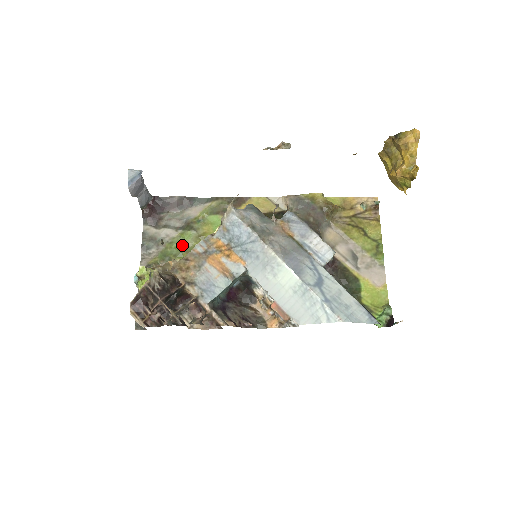
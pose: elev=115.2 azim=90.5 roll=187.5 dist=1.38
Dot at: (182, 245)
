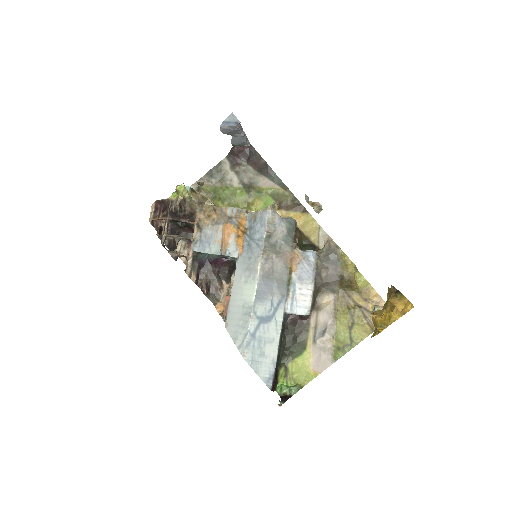
Dot at: (231, 196)
